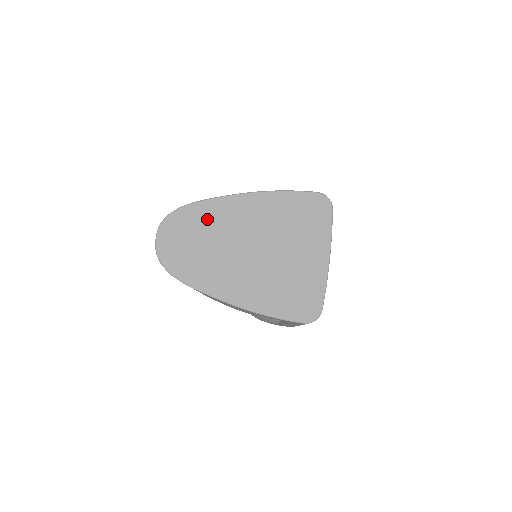
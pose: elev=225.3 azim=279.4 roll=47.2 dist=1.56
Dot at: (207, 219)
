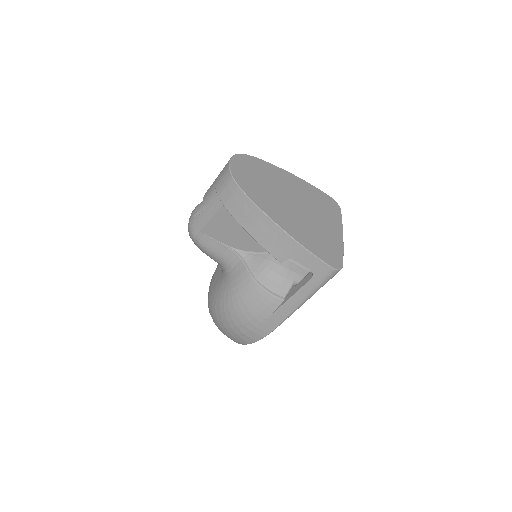
Dot at: (265, 171)
